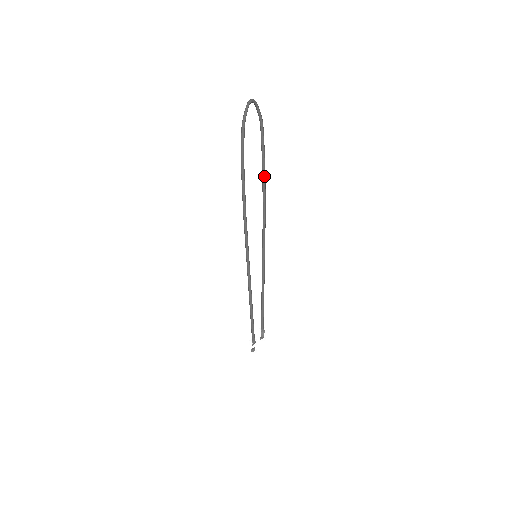
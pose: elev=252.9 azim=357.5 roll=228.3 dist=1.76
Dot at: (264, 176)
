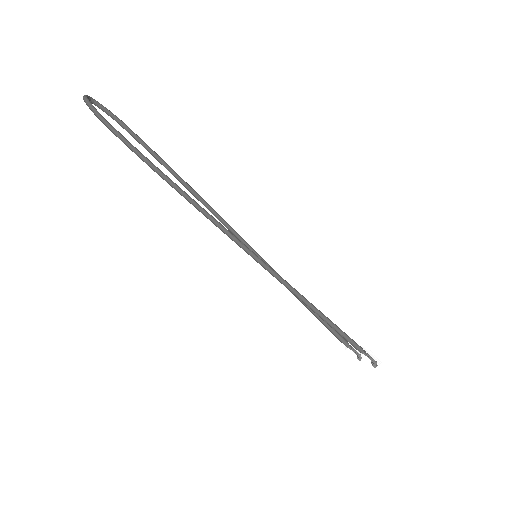
Dot at: (174, 172)
